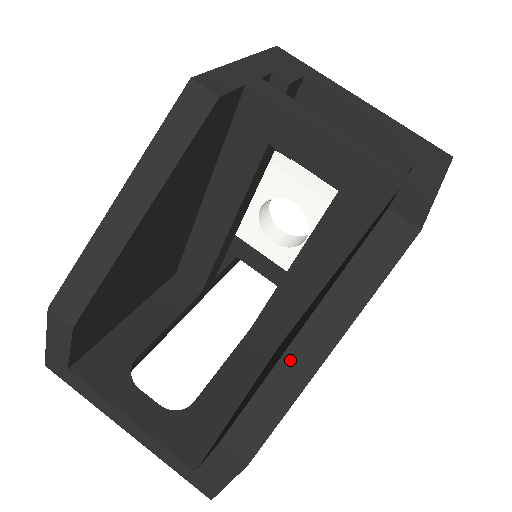
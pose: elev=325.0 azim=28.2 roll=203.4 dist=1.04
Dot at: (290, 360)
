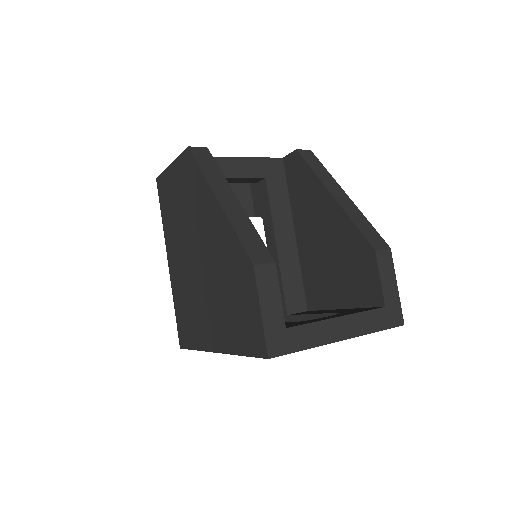
Dot at: (344, 205)
